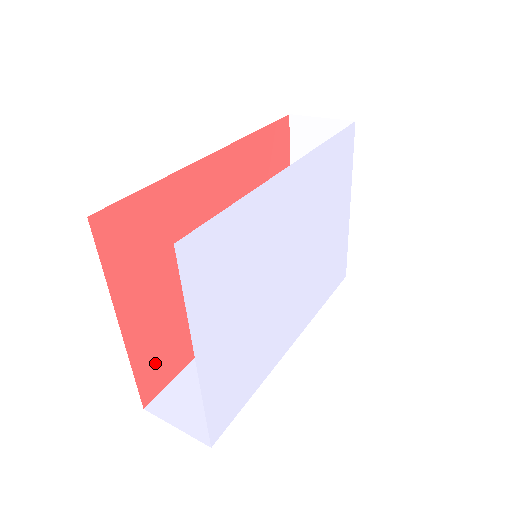
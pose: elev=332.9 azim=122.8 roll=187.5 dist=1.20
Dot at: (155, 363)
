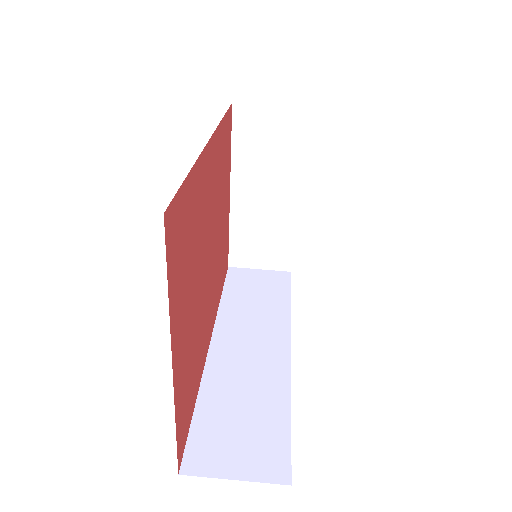
Dot at: (184, 410)
